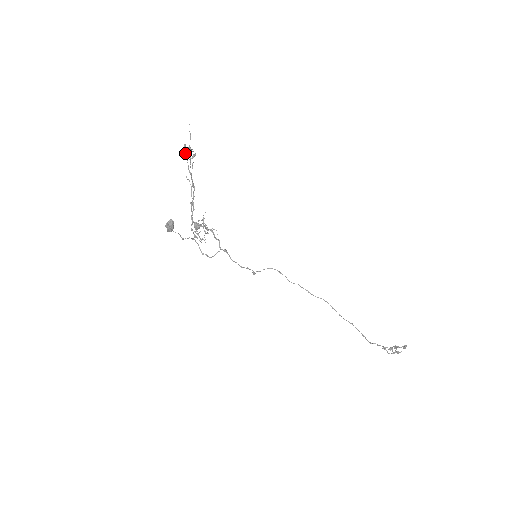
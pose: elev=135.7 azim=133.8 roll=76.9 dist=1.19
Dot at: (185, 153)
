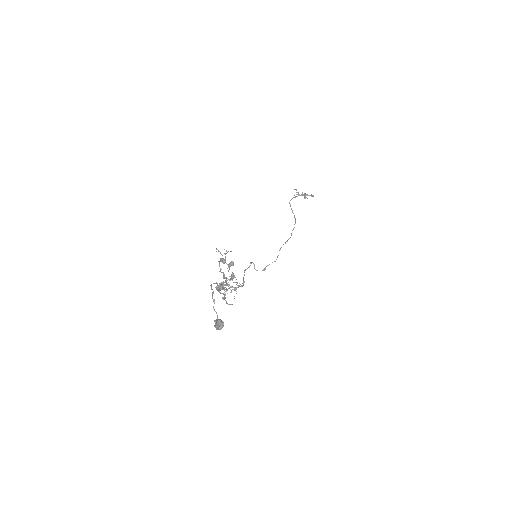
Dot at: occluded
